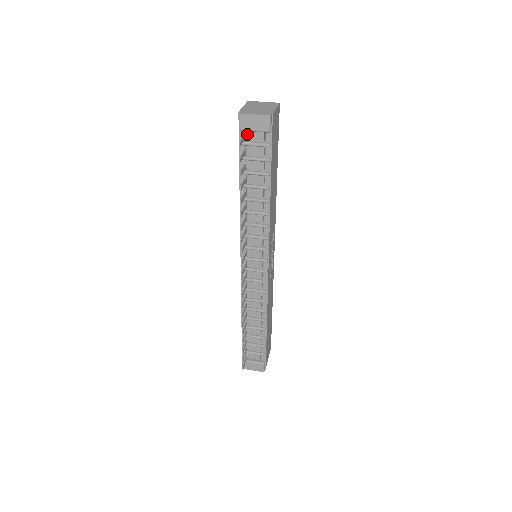
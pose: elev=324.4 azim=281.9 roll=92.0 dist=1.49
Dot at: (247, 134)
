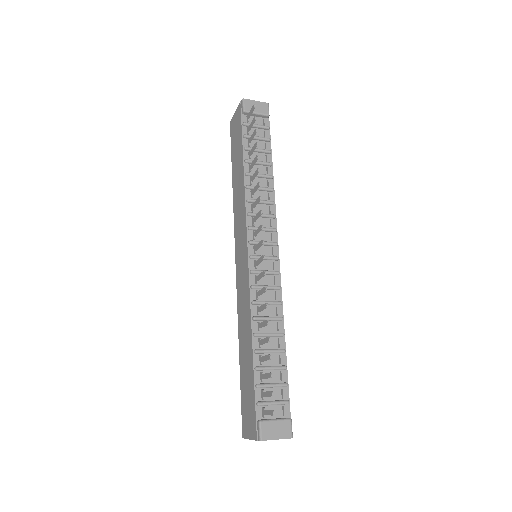
Dot at: (248, 118)
